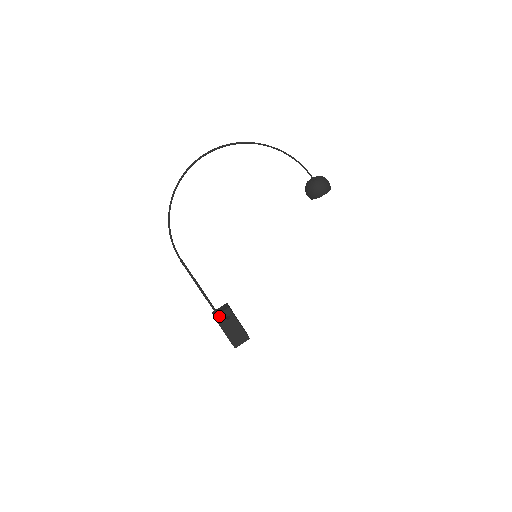
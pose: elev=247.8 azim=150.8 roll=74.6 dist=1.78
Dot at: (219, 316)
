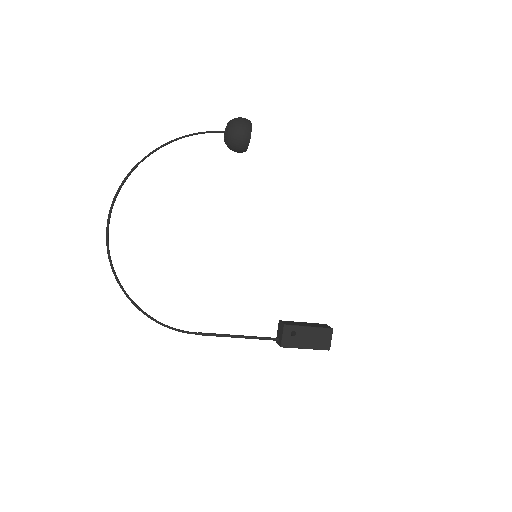
Dot at: (284, 341)
